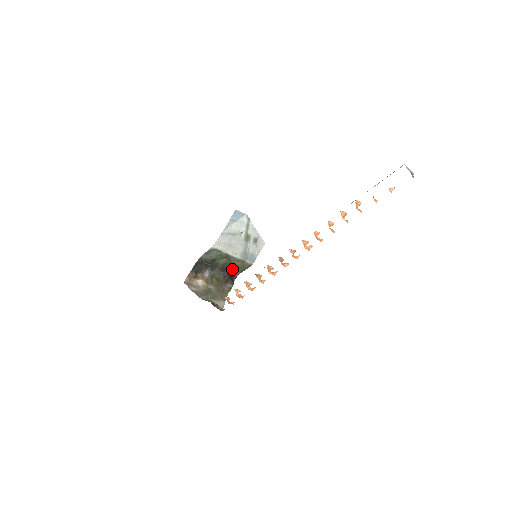
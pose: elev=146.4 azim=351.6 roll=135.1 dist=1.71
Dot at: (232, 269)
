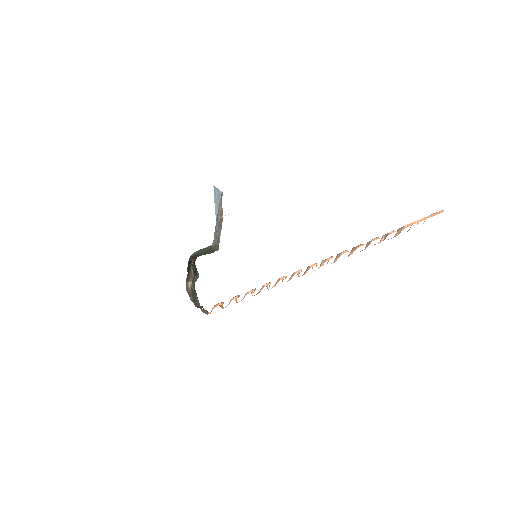
Dot at: occluded
